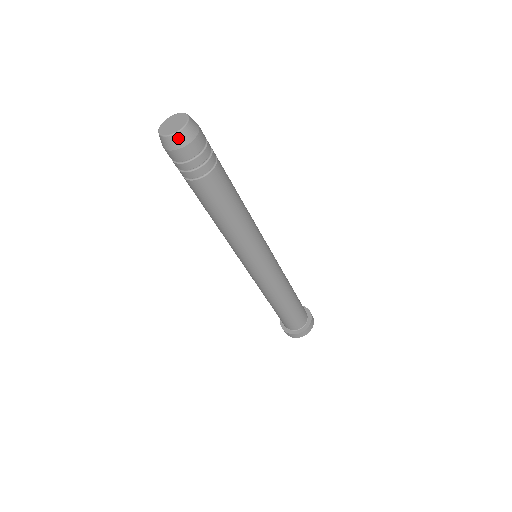
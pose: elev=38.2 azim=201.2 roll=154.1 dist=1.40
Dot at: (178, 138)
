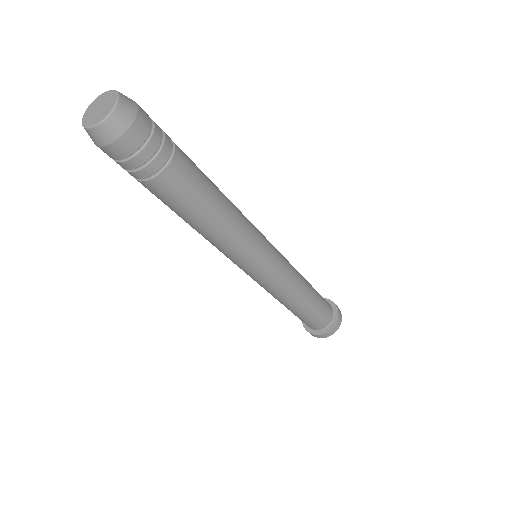
Dot at: (88, 133)
